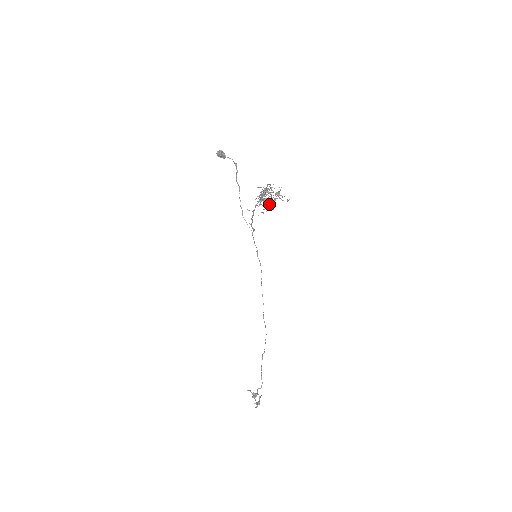
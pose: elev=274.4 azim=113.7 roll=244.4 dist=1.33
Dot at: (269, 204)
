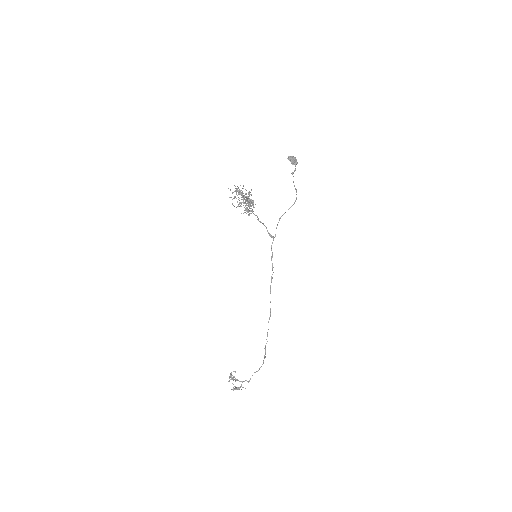
Dot at: (247, 207)
